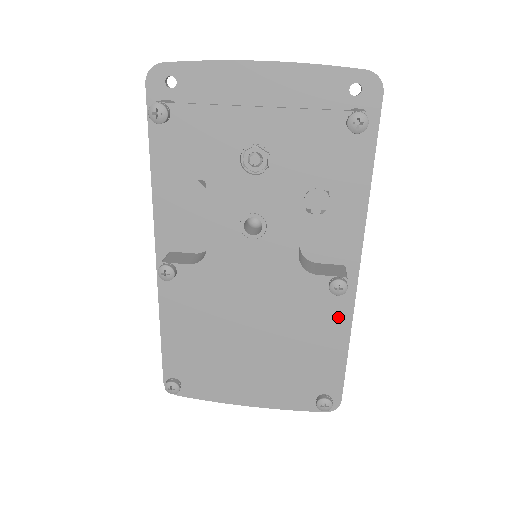
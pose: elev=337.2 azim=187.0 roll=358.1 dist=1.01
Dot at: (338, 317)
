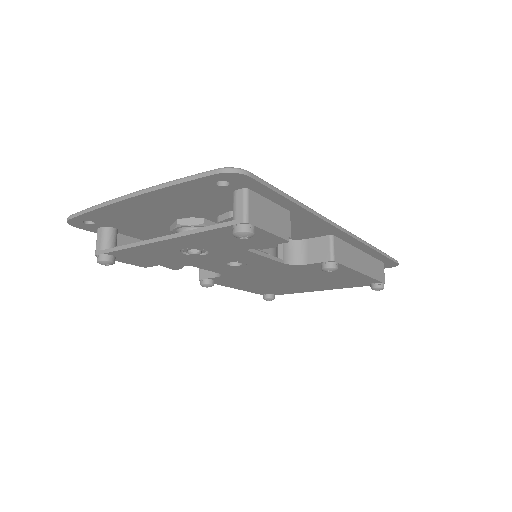
Dot at: (346, 269)
